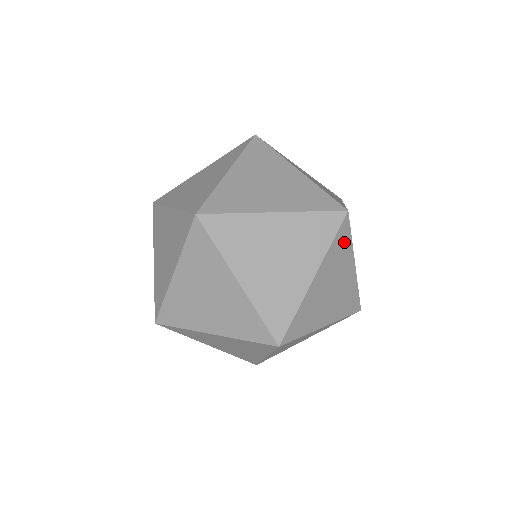
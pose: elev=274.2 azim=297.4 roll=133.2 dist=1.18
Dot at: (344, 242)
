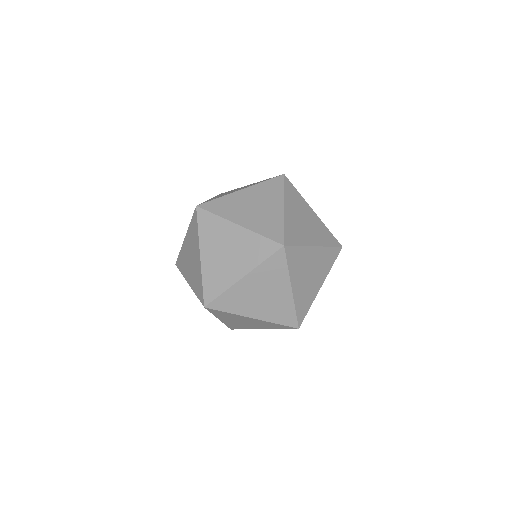
Dot at: (331, 260)
